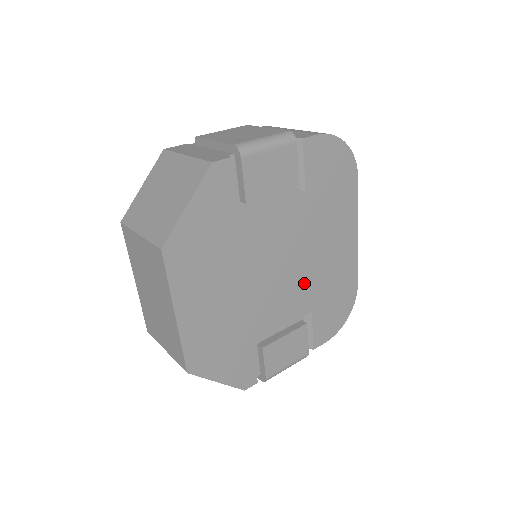
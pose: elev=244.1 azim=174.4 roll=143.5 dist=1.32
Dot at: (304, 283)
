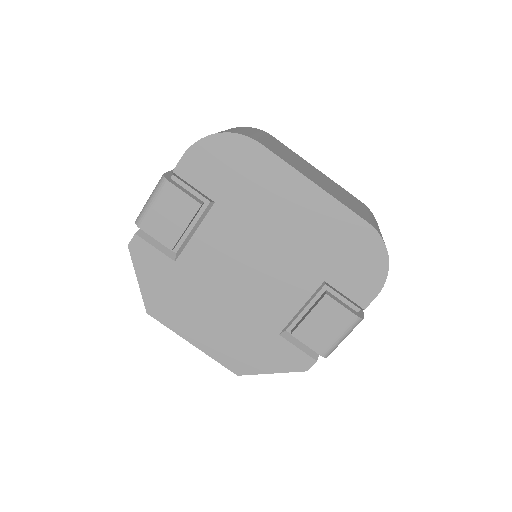
Dot at: (288, 264)
